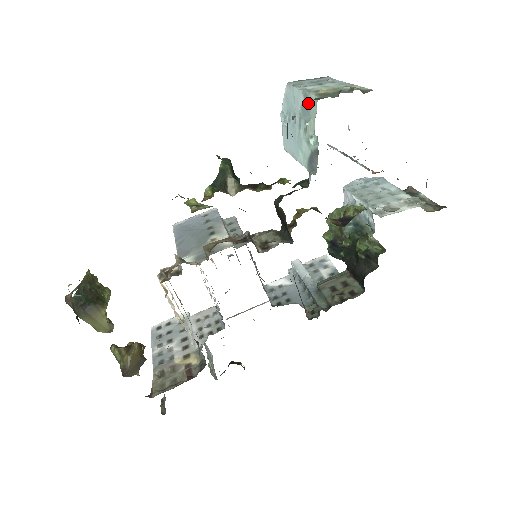
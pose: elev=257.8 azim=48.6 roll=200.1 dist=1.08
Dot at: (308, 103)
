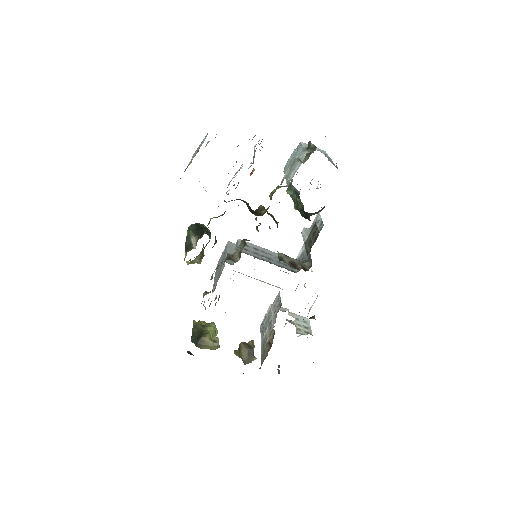
Dot at: occluded
